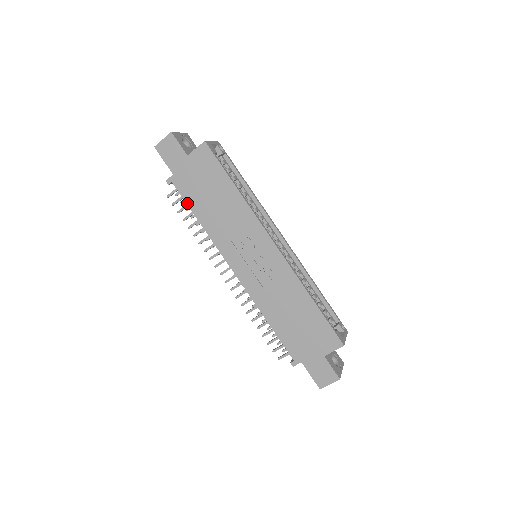
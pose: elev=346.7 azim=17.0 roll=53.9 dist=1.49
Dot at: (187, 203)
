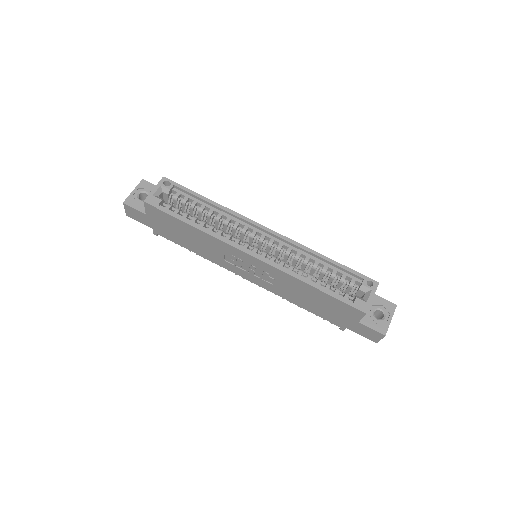
Dot at: (178, 244)
